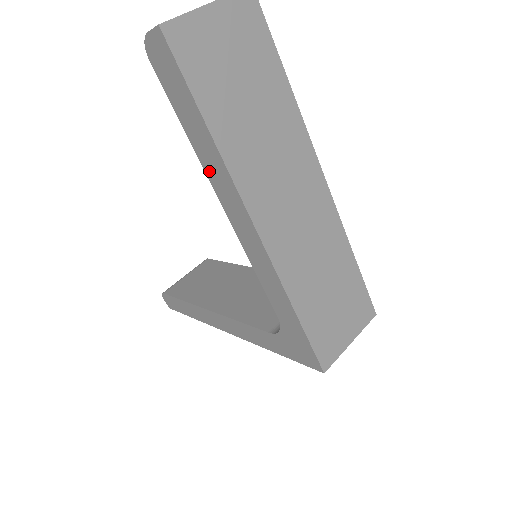
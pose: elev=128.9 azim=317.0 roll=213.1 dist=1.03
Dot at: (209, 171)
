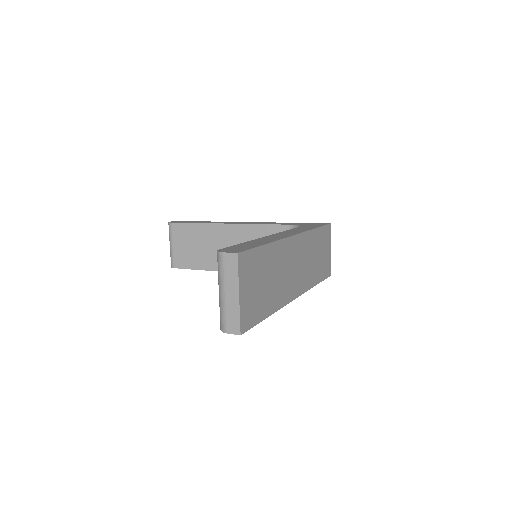
Dot at: occluded
